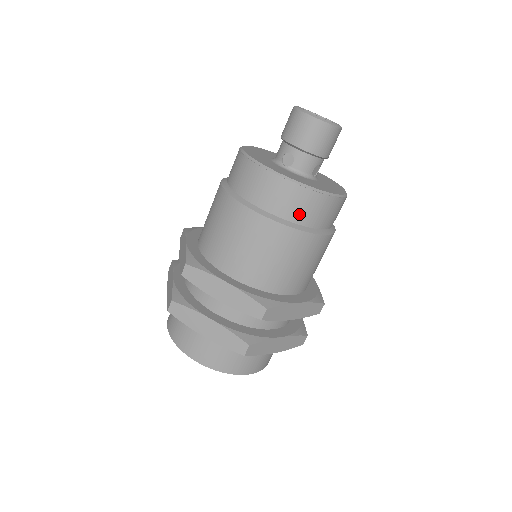
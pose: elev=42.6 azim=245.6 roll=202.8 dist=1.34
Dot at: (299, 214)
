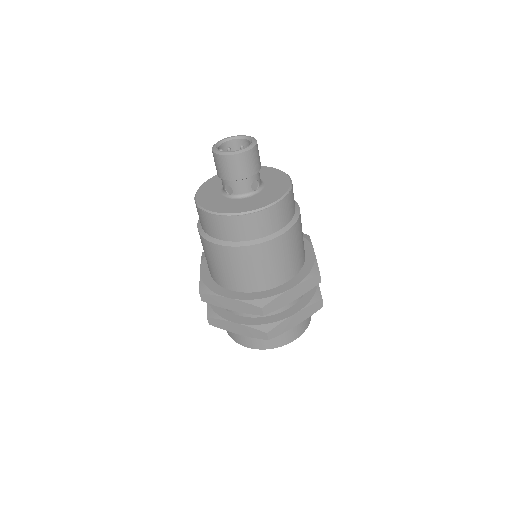
Dot at: (250, 233)
